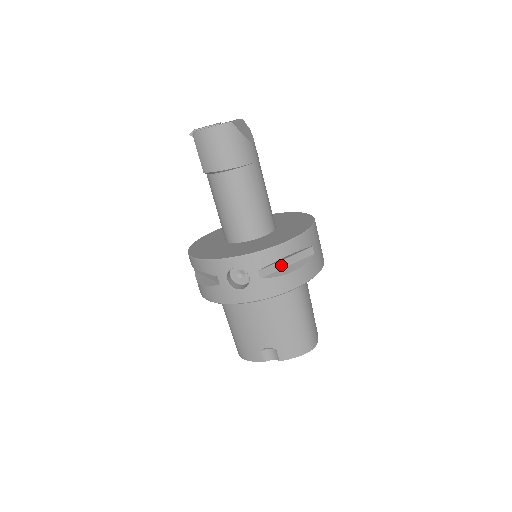
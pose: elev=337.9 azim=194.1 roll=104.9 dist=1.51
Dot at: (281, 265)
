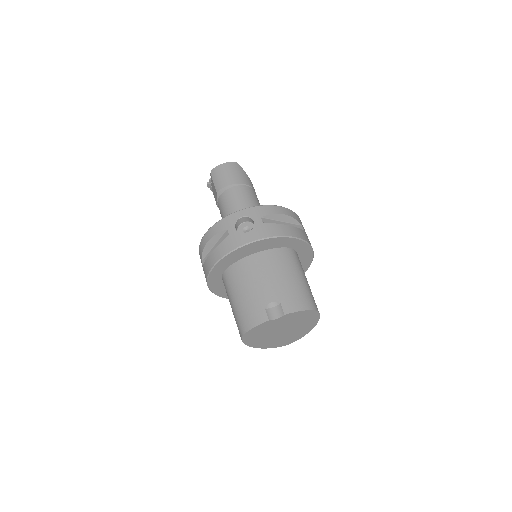
Dot at: occluded
